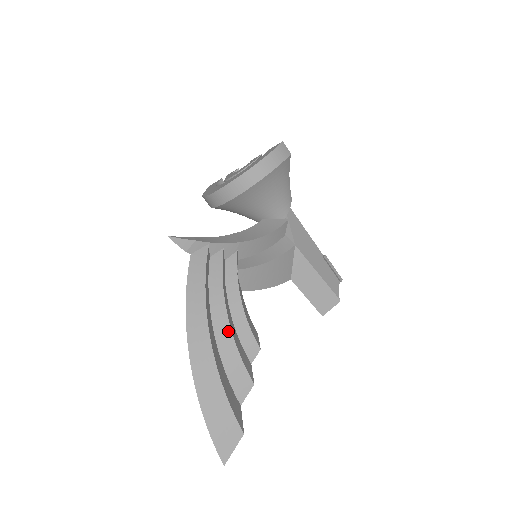
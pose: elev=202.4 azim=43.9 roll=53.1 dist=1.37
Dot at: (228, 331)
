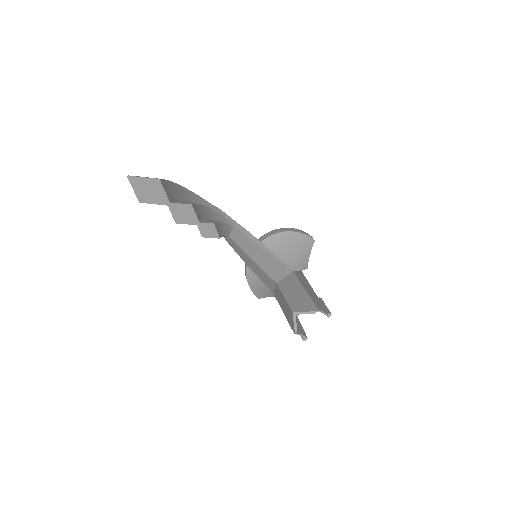
Dot at: occluded
